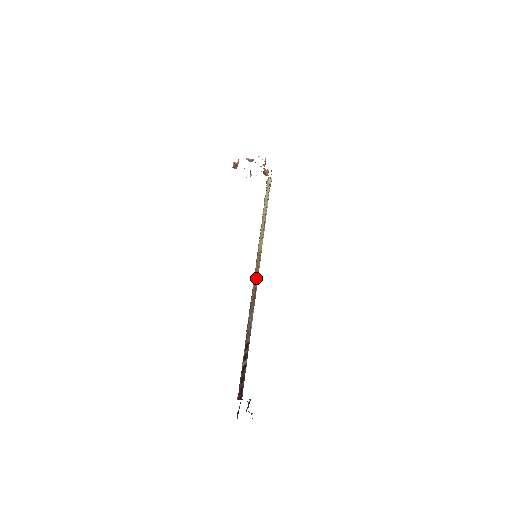
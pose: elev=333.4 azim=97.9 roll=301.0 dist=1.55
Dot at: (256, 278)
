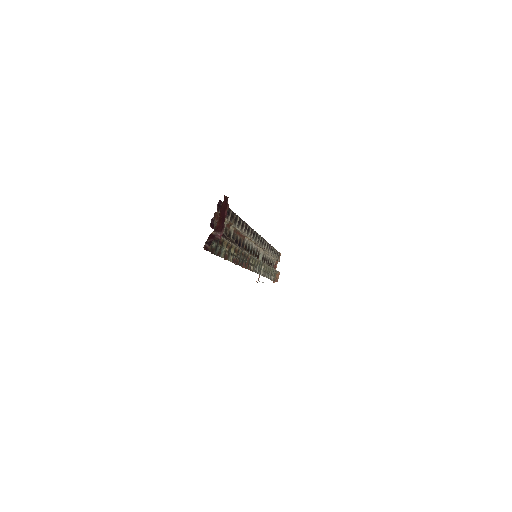
Dot at: occluded
